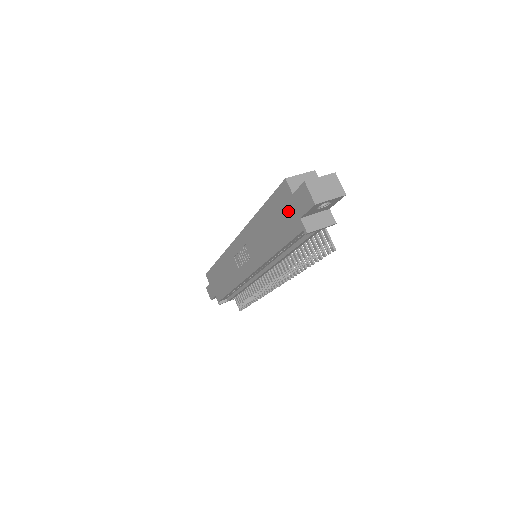
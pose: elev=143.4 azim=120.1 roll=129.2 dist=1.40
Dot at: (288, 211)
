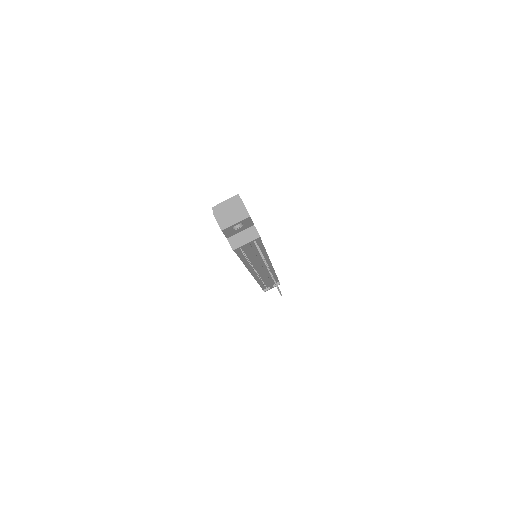
Dot at: occluded
